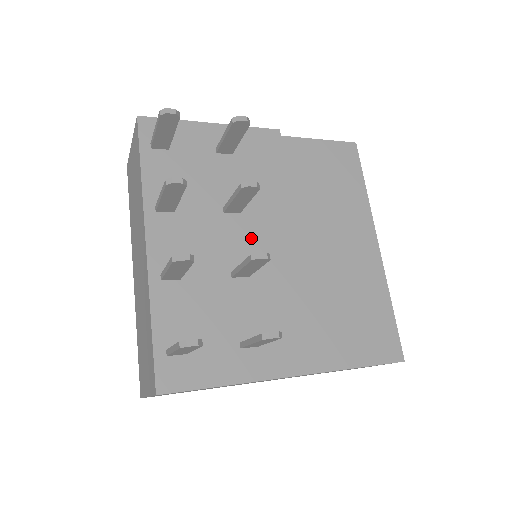
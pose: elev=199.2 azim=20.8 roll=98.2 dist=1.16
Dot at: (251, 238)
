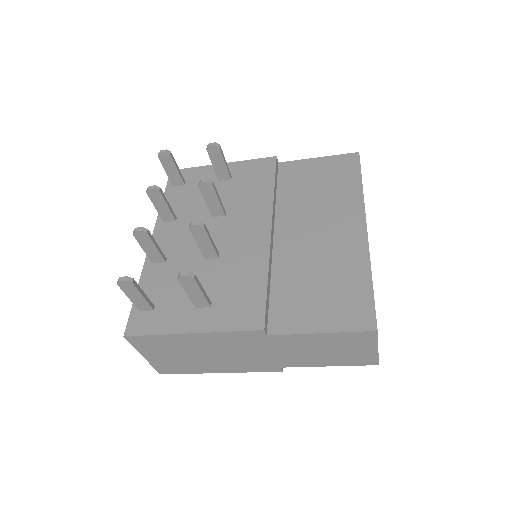
Dot at: (229, 231)
